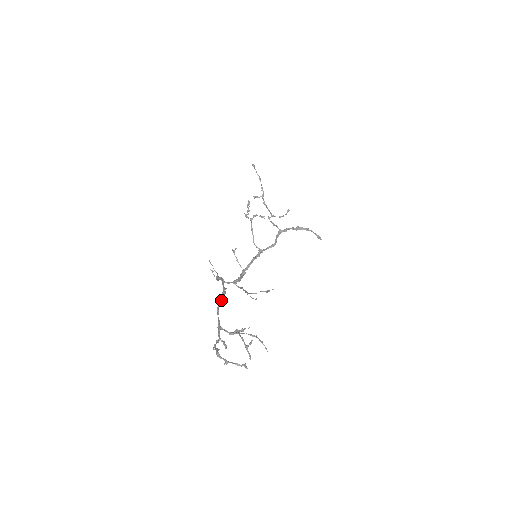
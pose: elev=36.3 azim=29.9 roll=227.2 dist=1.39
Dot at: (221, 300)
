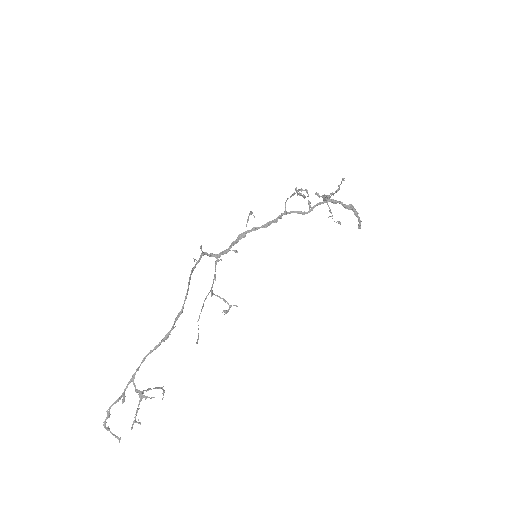
Dot at: (156, 348)
